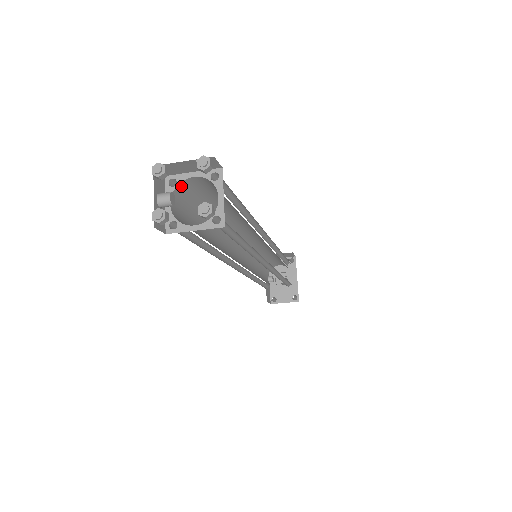
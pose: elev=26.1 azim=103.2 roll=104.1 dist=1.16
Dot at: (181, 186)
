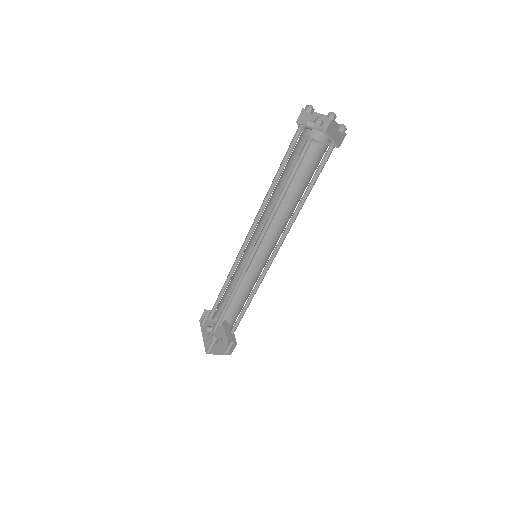
Dot at: (304, 131)
